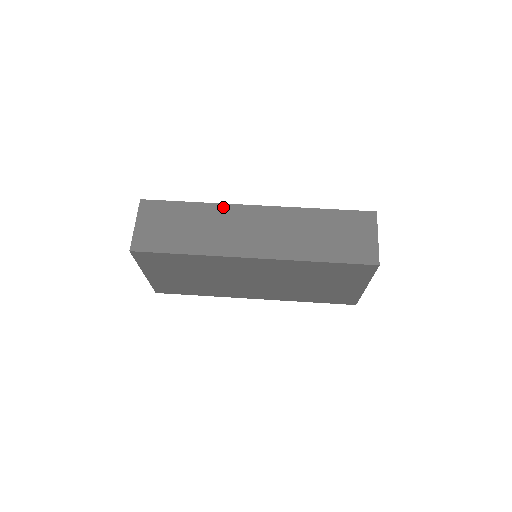
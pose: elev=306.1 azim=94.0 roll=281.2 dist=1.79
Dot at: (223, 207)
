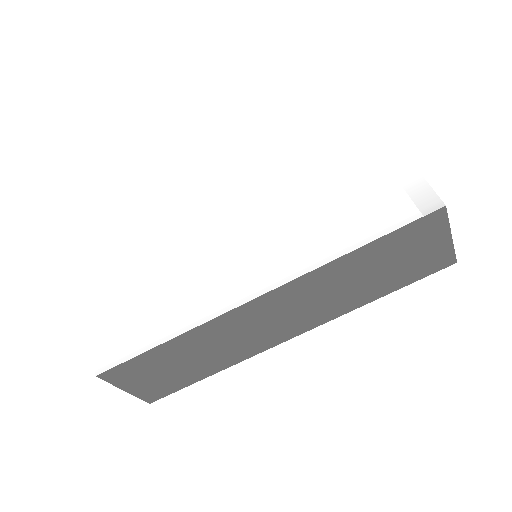
Dot at: (211, 325)
